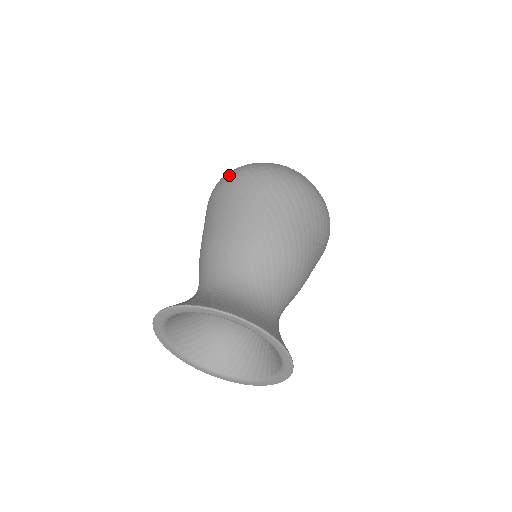
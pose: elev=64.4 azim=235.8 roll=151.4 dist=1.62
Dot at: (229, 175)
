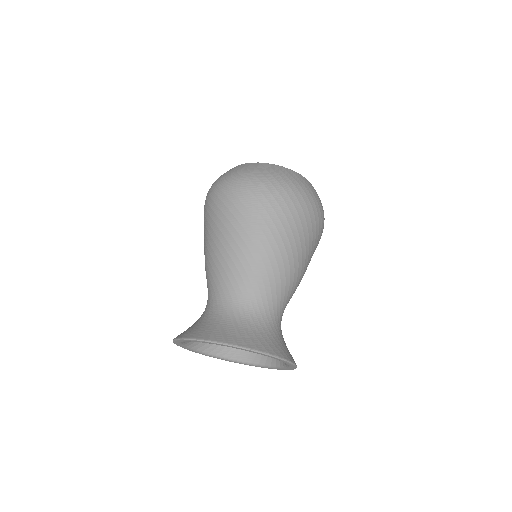
Dot at: (212, 190)
